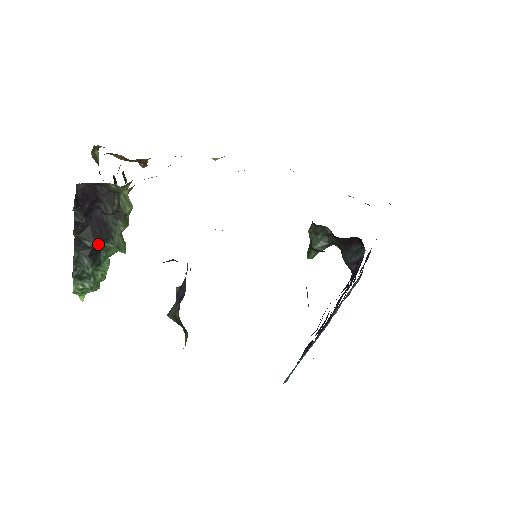
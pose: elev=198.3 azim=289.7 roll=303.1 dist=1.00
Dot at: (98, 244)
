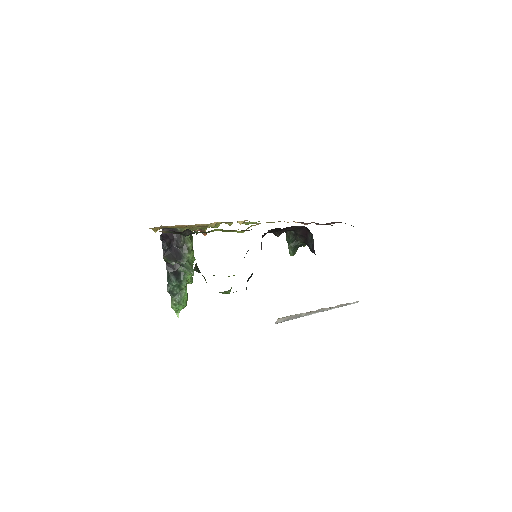
Dot at: (175, 262)
